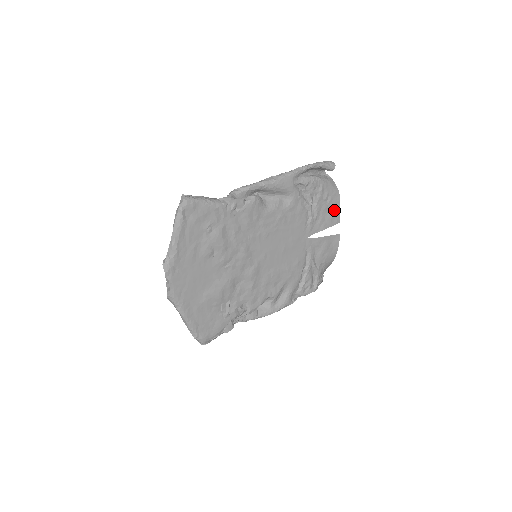
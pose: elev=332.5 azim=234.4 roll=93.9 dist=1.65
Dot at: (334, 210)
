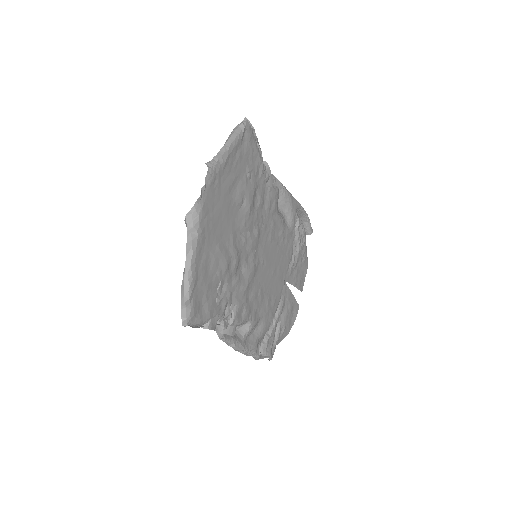
Dot at: (303, 274)
